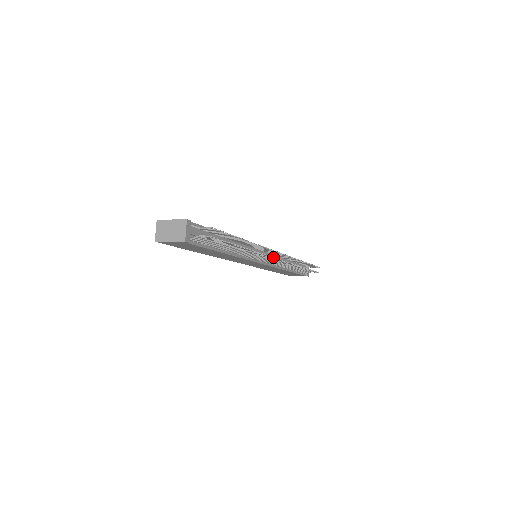
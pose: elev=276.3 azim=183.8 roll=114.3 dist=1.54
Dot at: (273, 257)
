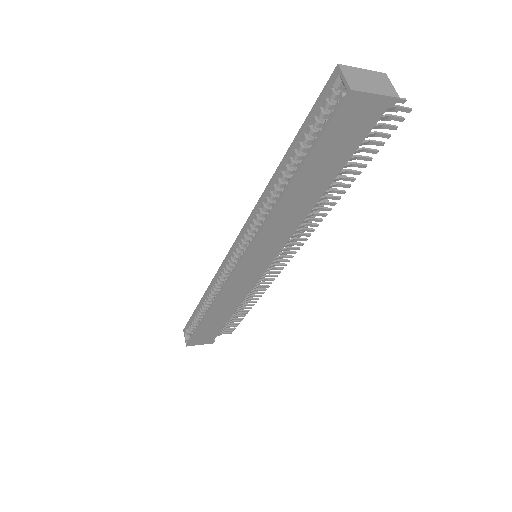
Dot at: (303, 244)
